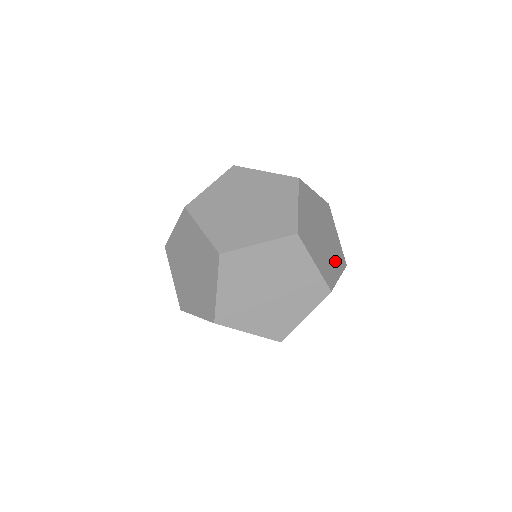
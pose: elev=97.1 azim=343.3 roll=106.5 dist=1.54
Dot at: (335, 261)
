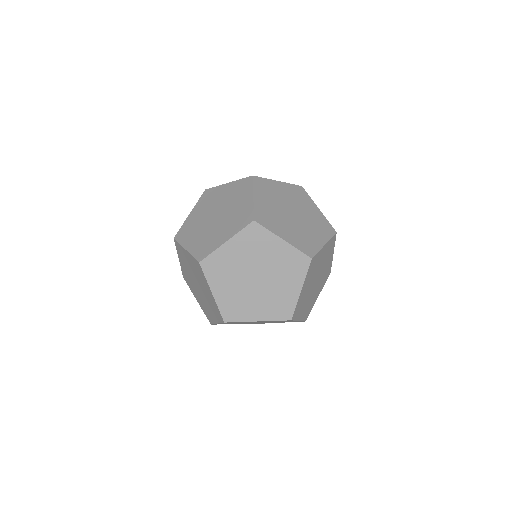
Dot at: (306, 308)
